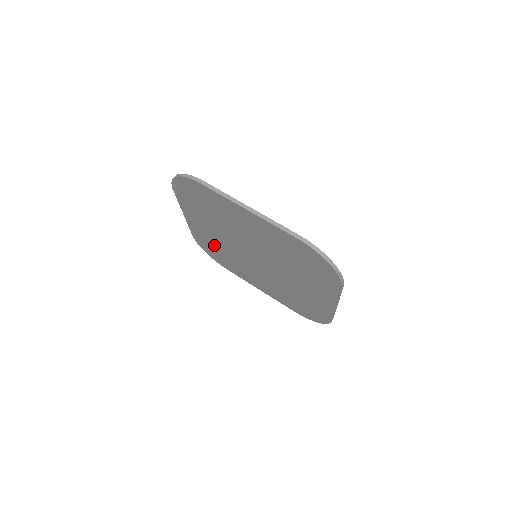
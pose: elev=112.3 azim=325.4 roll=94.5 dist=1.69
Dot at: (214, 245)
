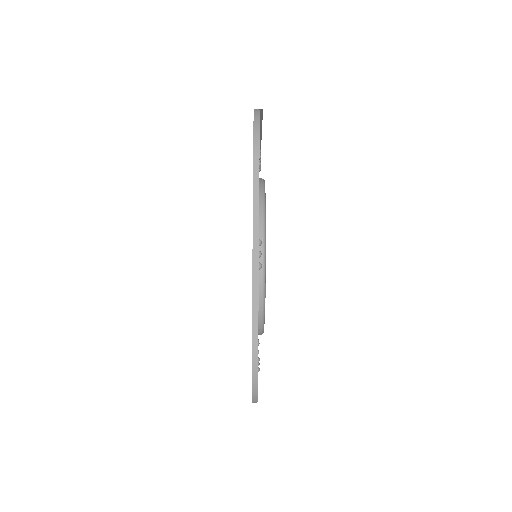
Dot at: occluded
